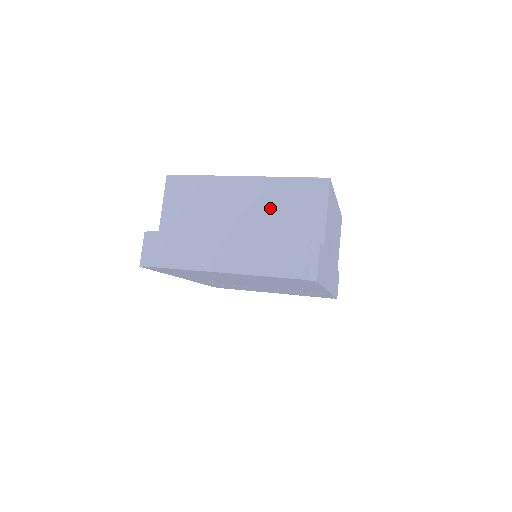
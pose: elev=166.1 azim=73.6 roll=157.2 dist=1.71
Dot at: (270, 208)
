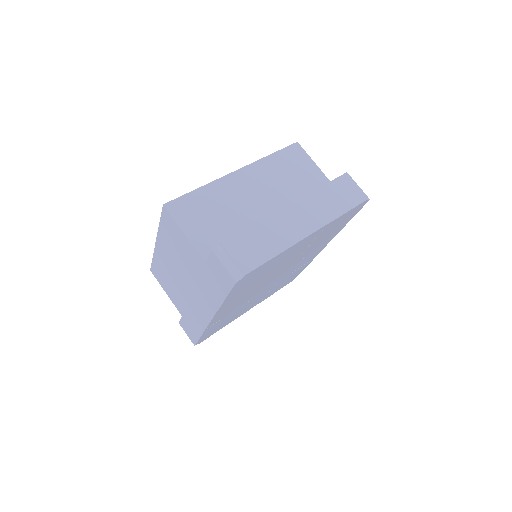
Dot at: (278, 183)
